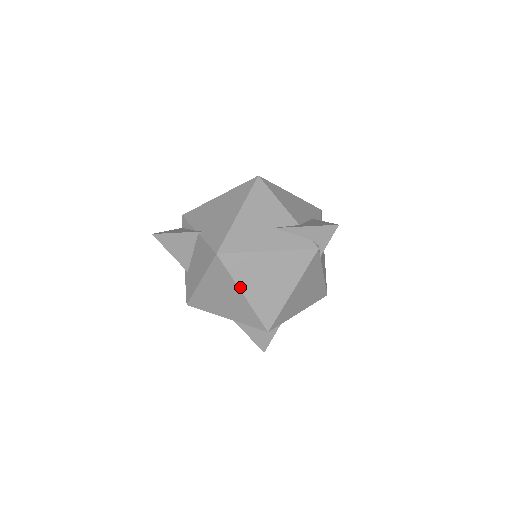
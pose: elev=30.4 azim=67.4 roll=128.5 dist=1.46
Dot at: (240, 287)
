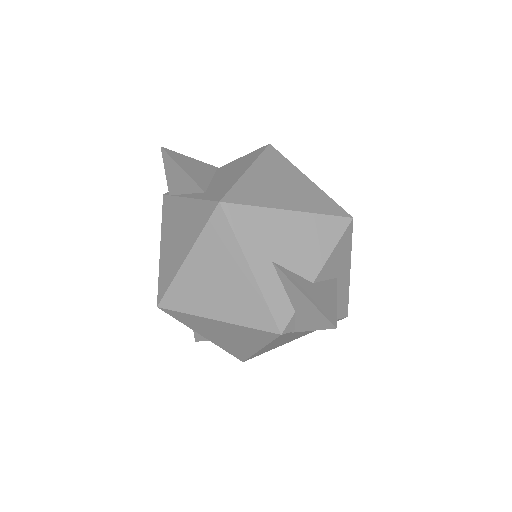
Dot at: (302, 173)
